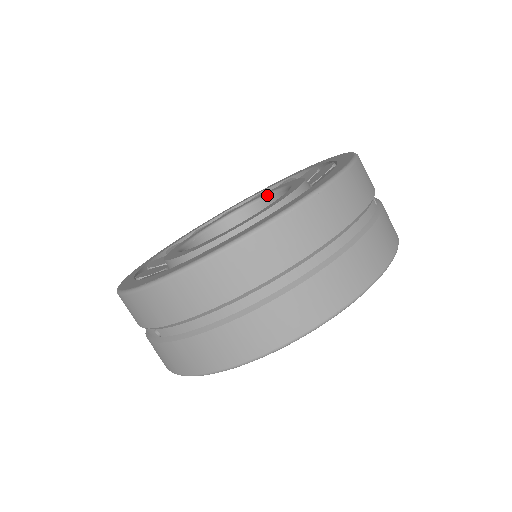
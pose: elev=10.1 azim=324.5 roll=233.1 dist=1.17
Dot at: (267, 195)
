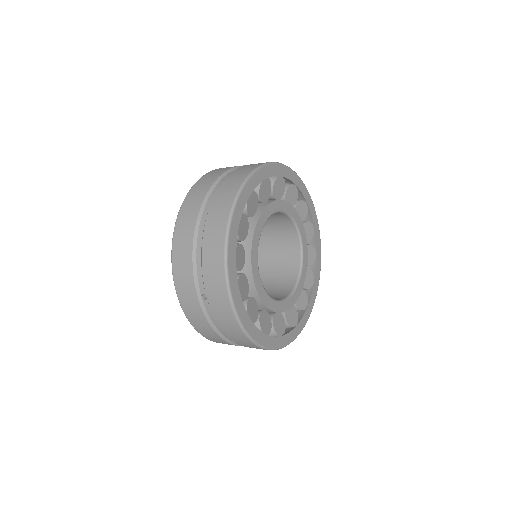
Dot at: occluded
